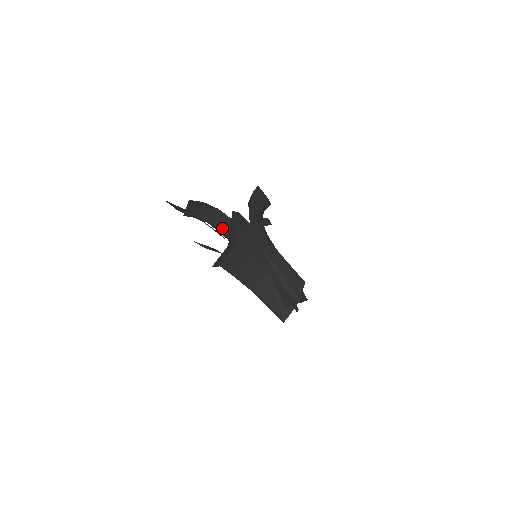
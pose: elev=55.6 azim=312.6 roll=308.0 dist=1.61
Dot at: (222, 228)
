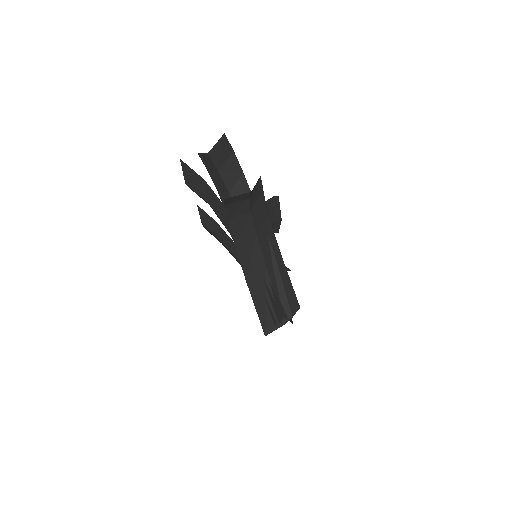
Dot at: occluded
